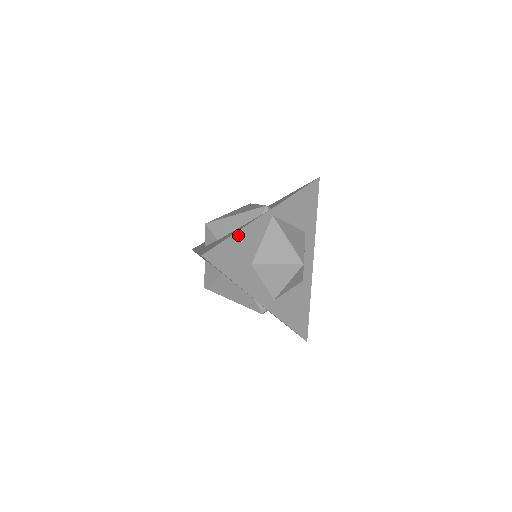
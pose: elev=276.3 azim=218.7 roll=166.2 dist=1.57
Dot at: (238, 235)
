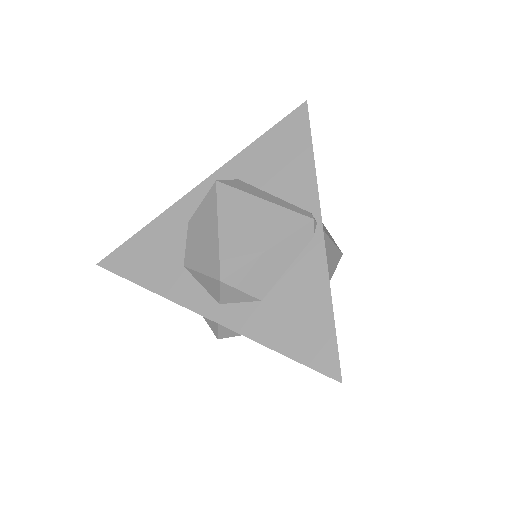
Dot at: (330, 303)
